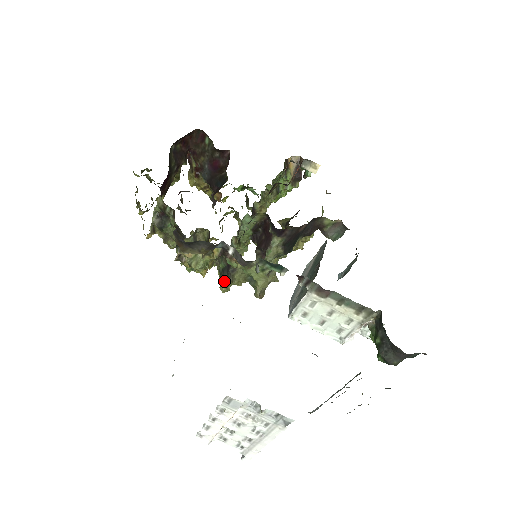
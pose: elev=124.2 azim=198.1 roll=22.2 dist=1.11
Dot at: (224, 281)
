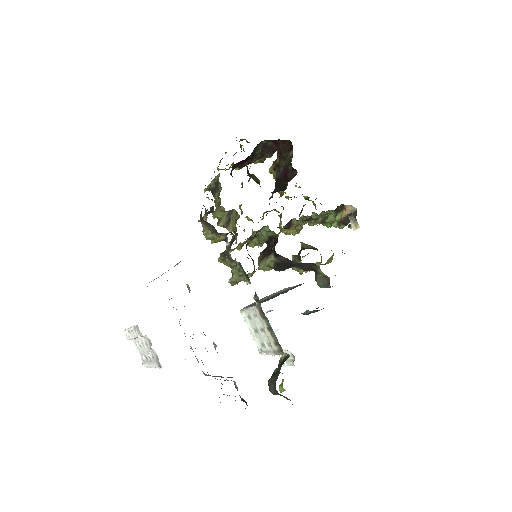
Dot at: (222, 256)
